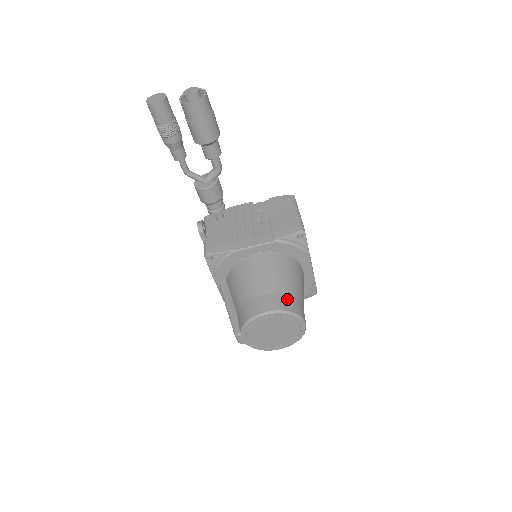
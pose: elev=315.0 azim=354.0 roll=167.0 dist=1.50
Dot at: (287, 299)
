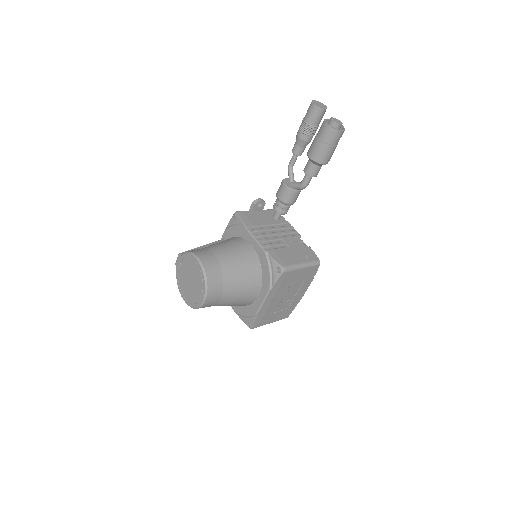
Dot at: (218, 275)
